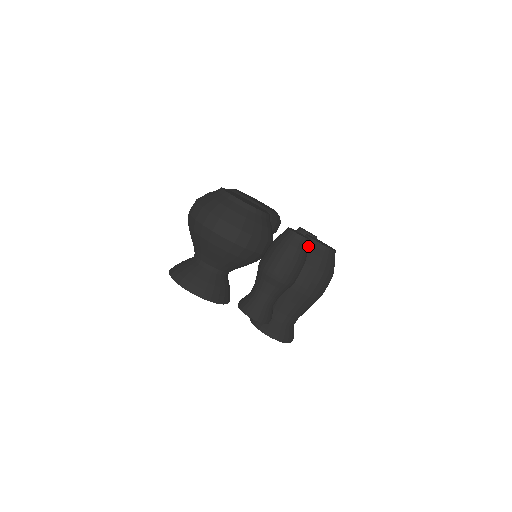
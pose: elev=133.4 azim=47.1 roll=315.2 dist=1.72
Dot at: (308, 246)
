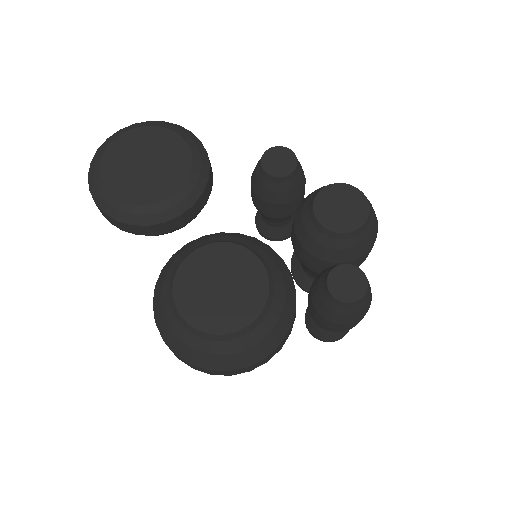
Dot at: (342, 245)
